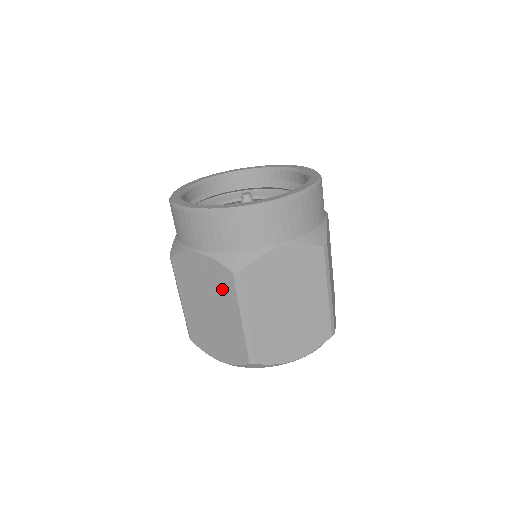
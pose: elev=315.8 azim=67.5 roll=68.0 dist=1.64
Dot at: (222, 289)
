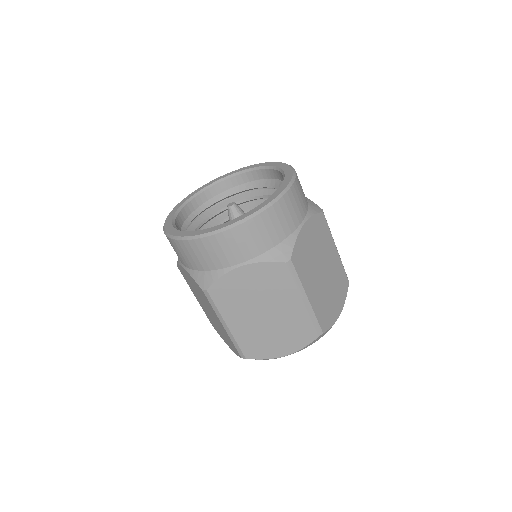
Dot at: (276, 285)
